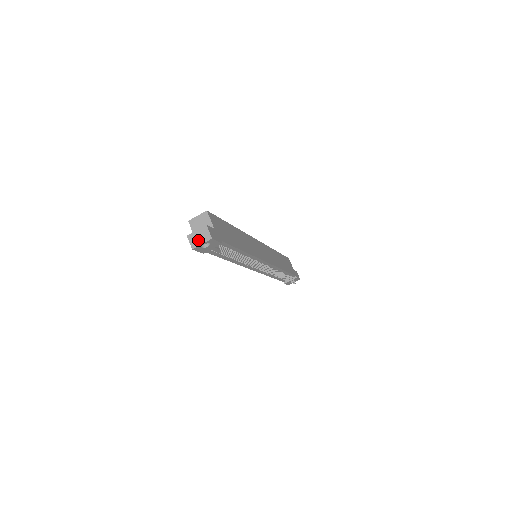
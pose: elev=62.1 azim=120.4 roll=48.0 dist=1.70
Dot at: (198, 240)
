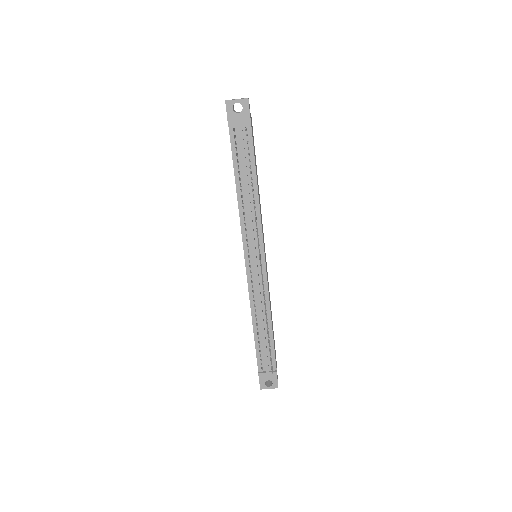
Dot at: (235, 99)
